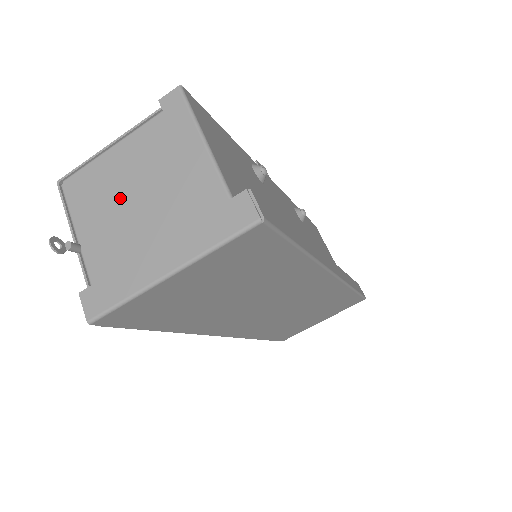
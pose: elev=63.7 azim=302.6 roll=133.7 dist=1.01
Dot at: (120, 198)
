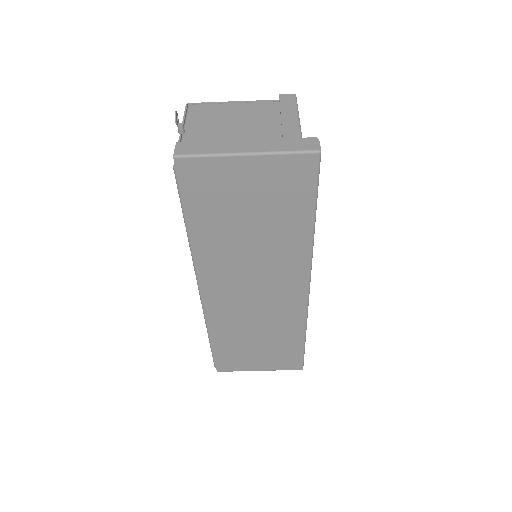
Dot at: (227, 123)
